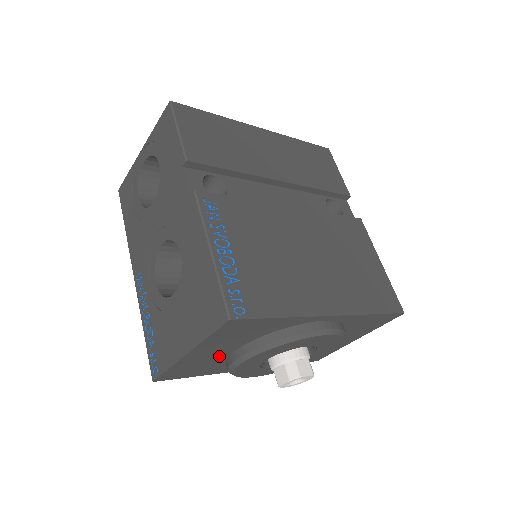
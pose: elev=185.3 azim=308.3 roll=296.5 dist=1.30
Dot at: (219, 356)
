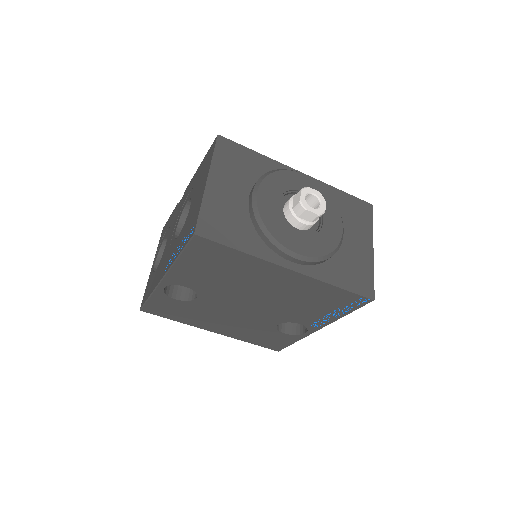
Dot at: (239, 204)
